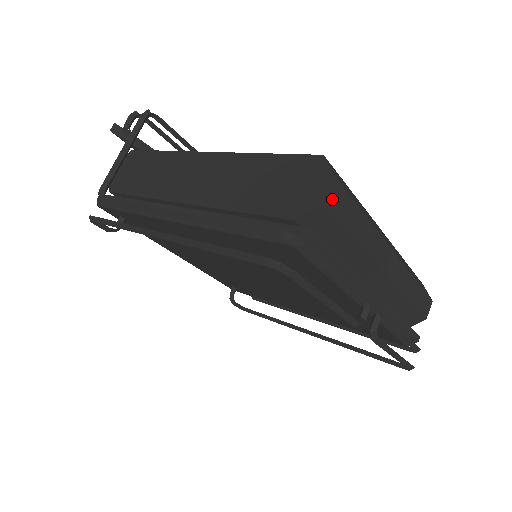
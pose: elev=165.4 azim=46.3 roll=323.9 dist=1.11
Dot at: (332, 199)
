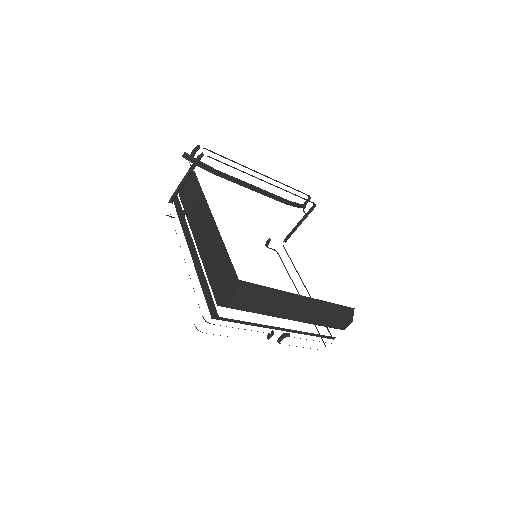
Dot at: (235, 305)
